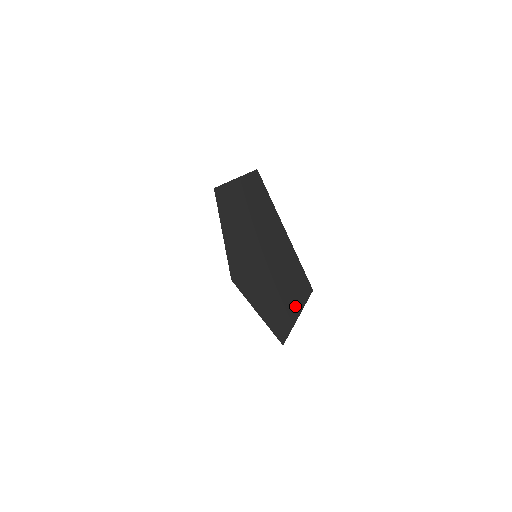
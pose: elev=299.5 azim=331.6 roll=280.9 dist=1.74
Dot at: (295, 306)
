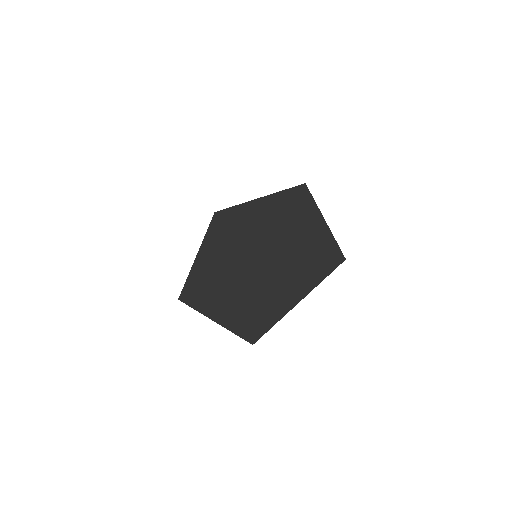
Dot at: (306, 285)
